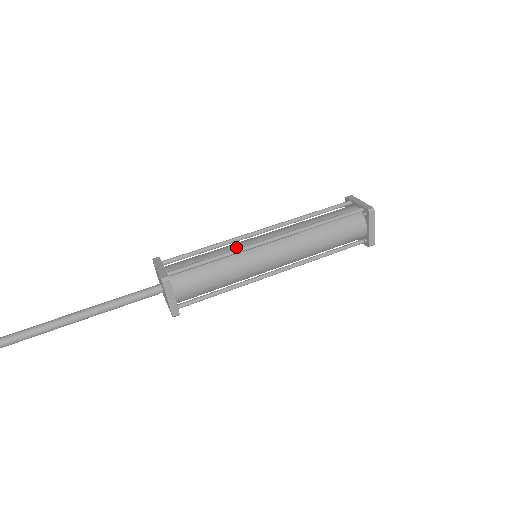
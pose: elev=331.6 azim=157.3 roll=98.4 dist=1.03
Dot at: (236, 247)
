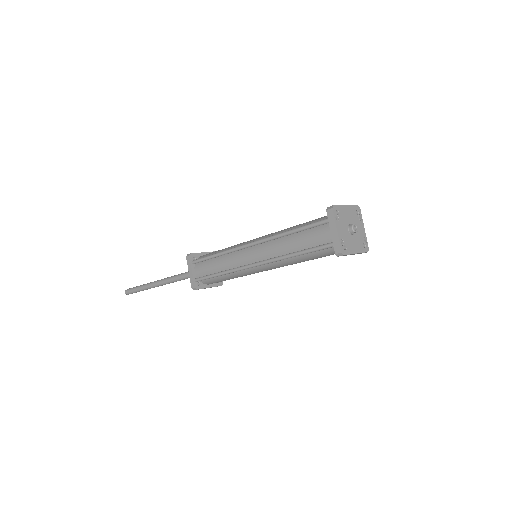
Dot at: (232, 263)
